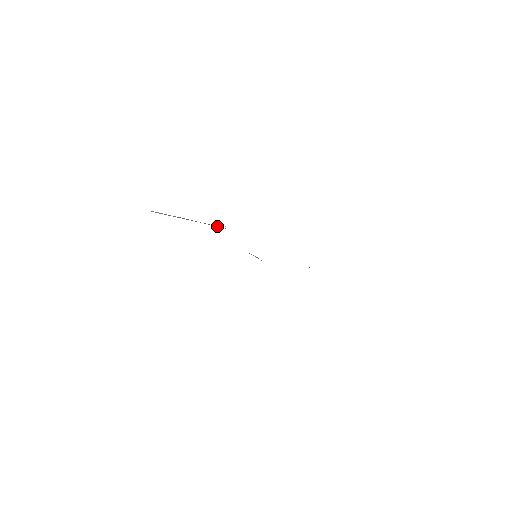
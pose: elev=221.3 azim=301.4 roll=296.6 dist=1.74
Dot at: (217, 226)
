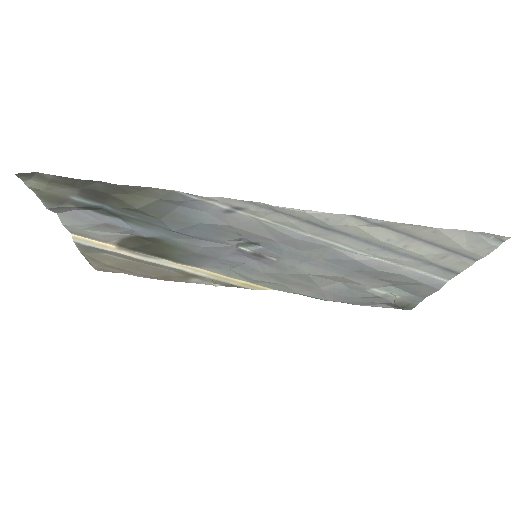
Dot at: (198, 271)
